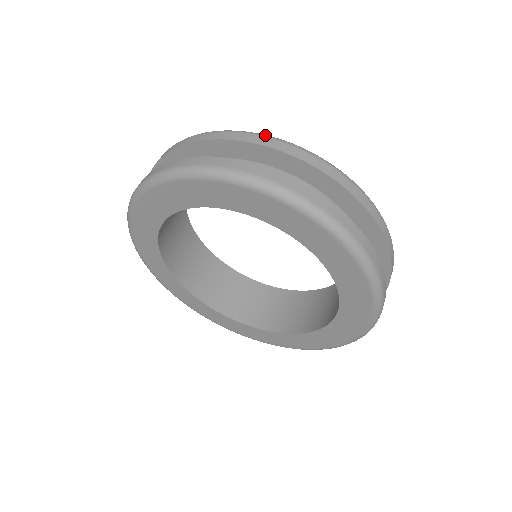
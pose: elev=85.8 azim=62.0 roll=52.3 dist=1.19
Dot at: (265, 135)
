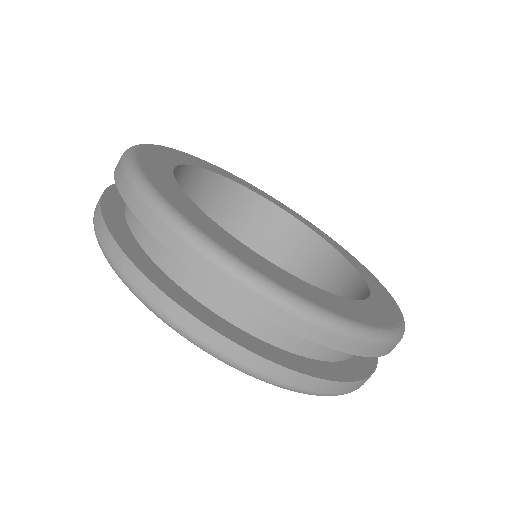
Dot at: (183, 233)
